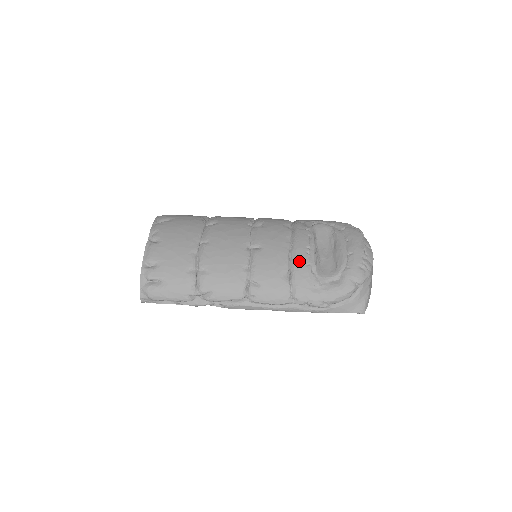
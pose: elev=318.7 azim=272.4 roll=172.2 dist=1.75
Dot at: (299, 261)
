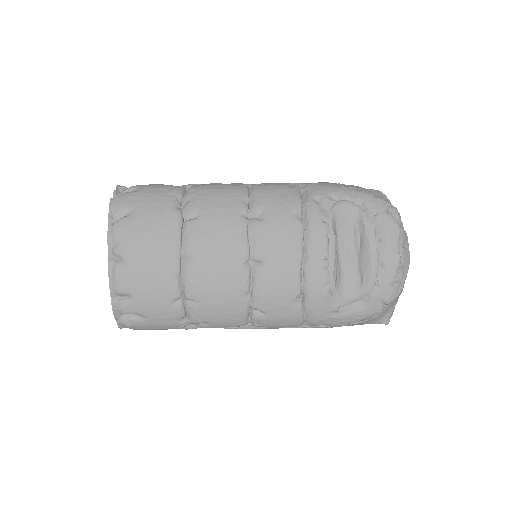
Dot at: (314, 282)
